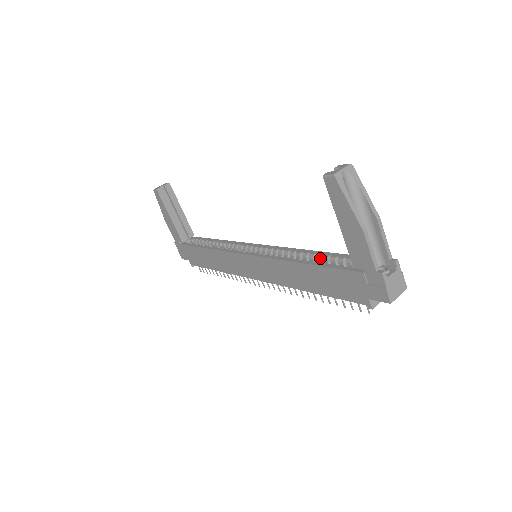
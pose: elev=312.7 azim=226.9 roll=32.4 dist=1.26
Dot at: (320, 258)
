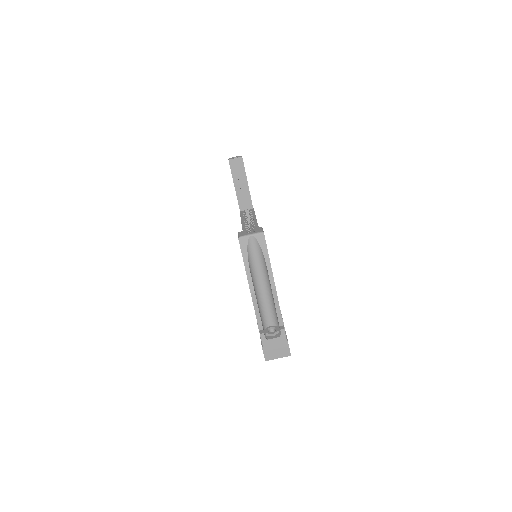
Dot at: occluded
